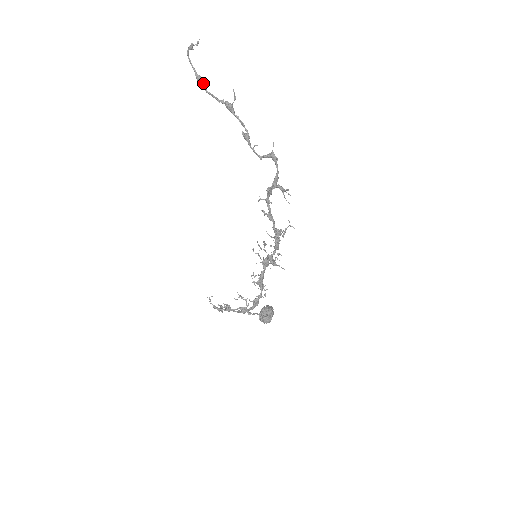
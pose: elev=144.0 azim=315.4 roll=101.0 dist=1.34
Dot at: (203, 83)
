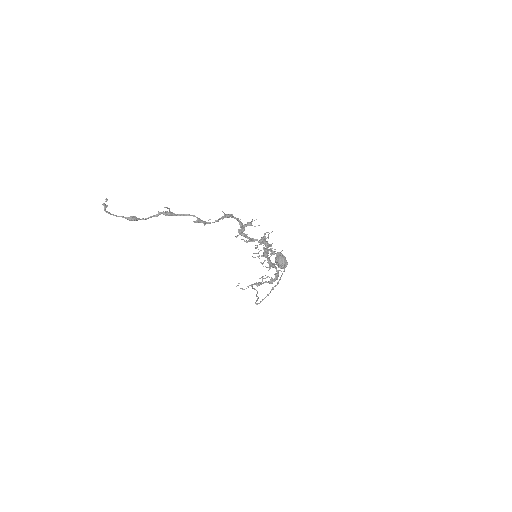
Dot at: (136, 218)
